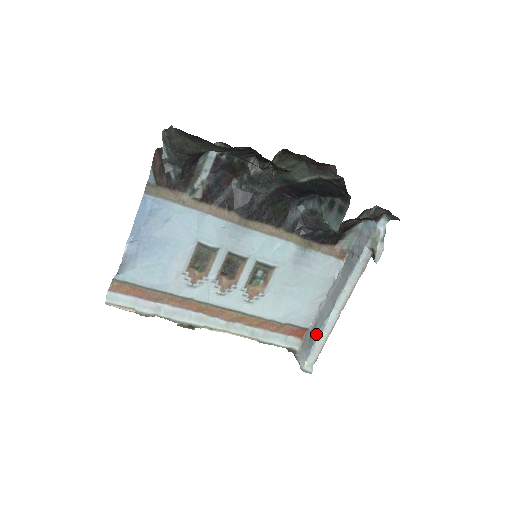
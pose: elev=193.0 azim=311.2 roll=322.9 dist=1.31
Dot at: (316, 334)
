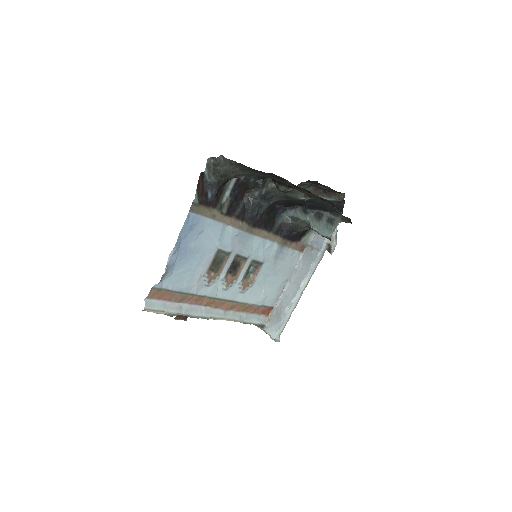
Dot at: (284, 311)
